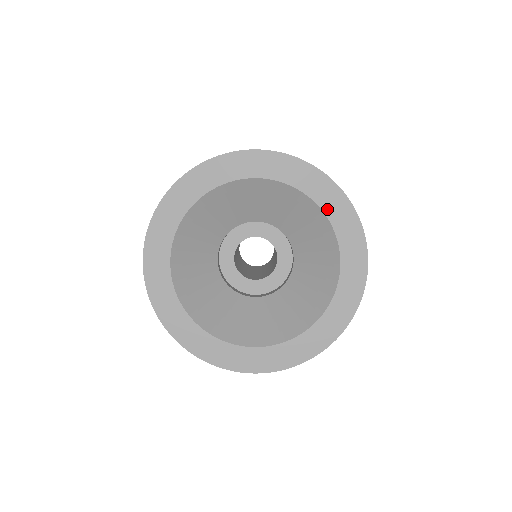
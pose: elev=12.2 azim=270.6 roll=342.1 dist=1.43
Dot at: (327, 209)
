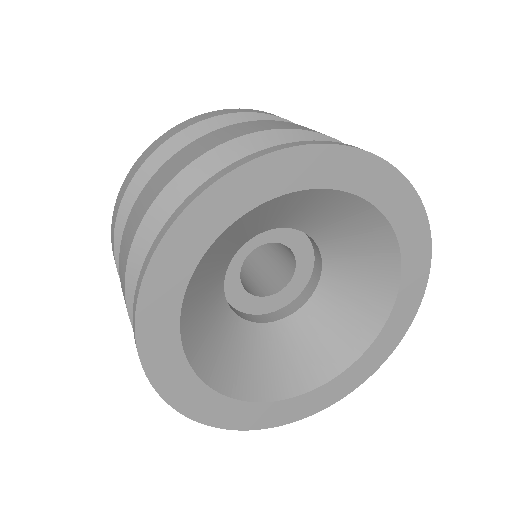
Dot at: (398, 224)
